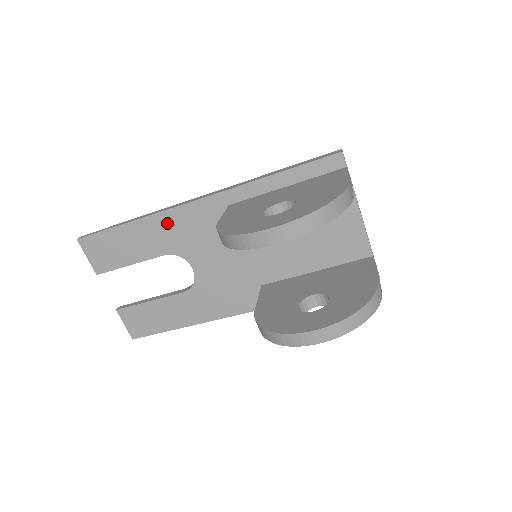
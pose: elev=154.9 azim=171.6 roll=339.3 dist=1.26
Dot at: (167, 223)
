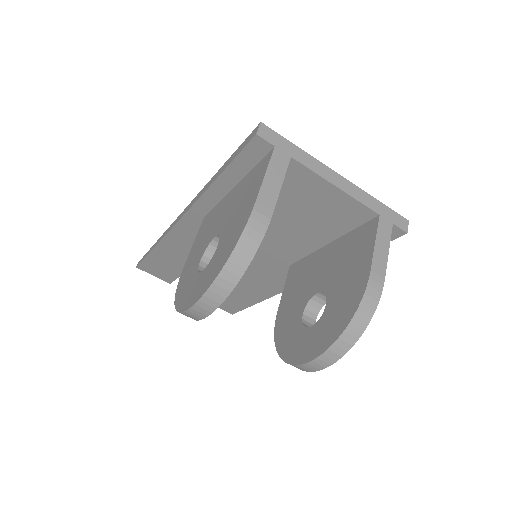
Dot at: (176, 243)
